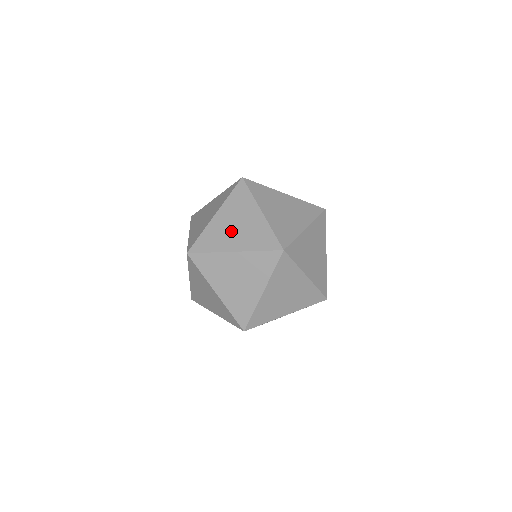
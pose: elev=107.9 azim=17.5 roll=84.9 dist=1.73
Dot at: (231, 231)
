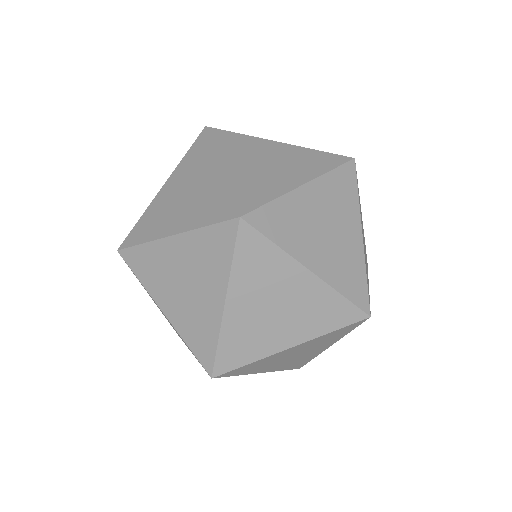
Dot at: occluded
